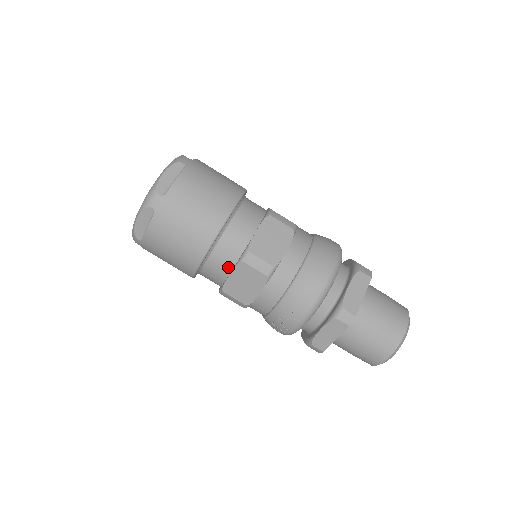
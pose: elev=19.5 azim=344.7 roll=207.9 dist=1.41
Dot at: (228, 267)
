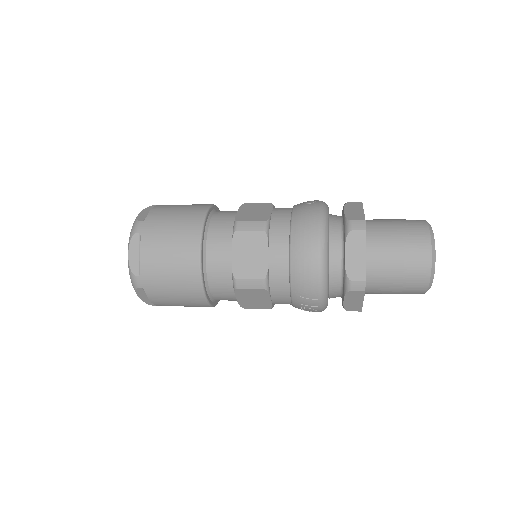
Dot at: (231, 294)
